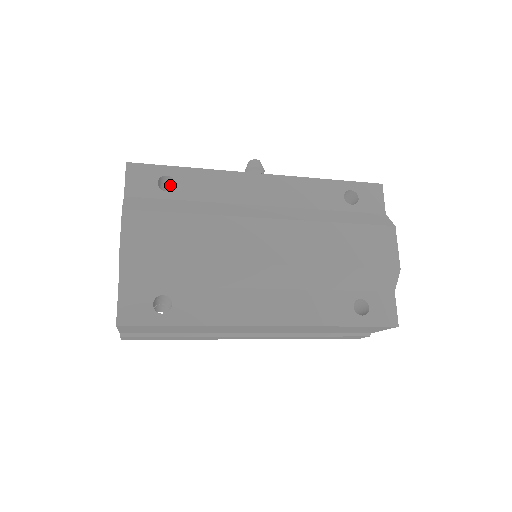
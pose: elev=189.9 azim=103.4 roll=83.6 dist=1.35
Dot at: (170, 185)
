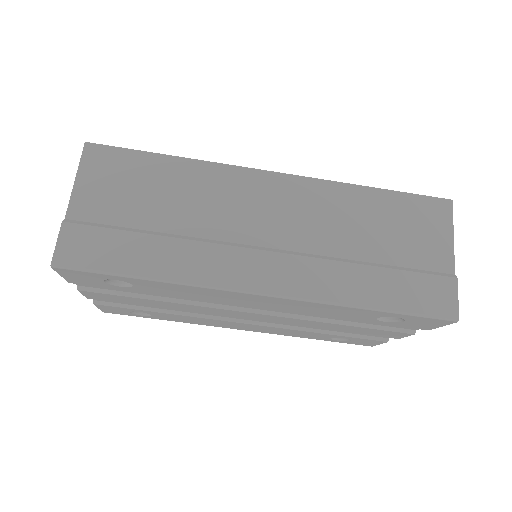
Dot at: occluded
